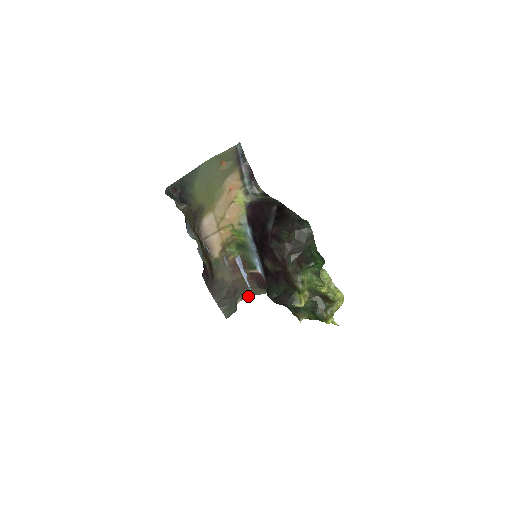
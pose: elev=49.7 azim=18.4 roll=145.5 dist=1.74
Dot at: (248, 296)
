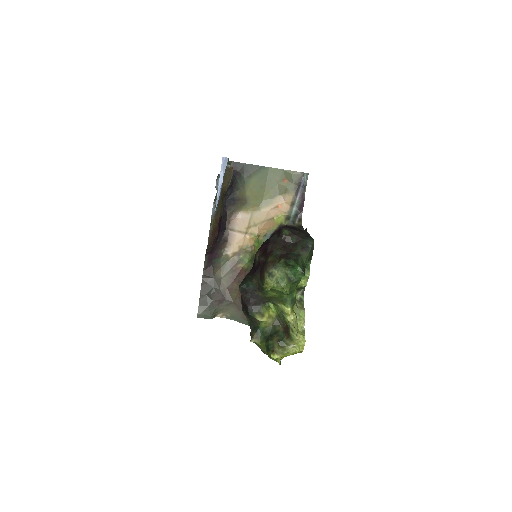
Dot at: (230, 318)
